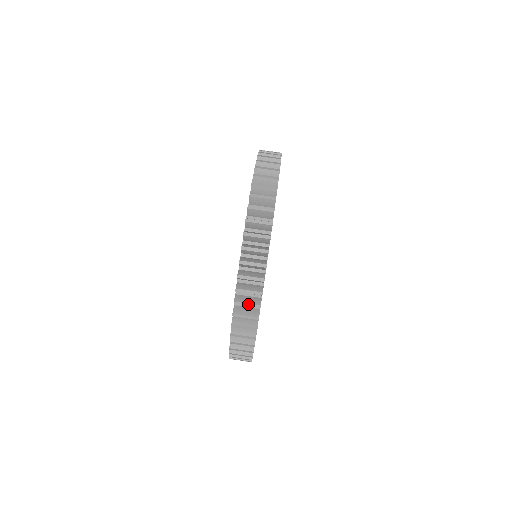
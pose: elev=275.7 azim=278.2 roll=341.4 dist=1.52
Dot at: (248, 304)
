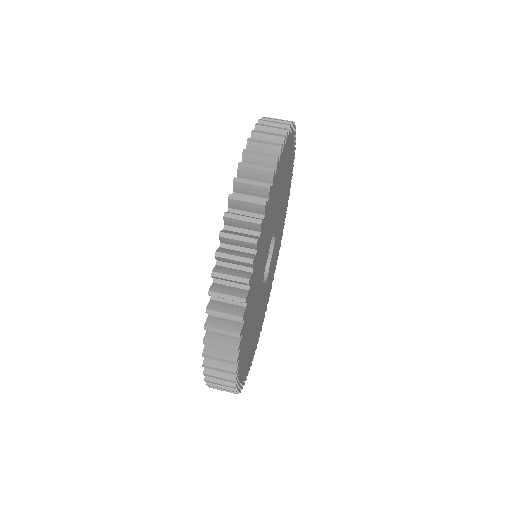
Dot at: (235, 256)
